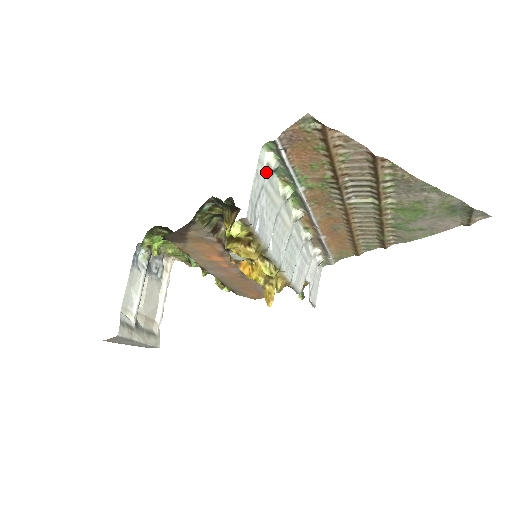
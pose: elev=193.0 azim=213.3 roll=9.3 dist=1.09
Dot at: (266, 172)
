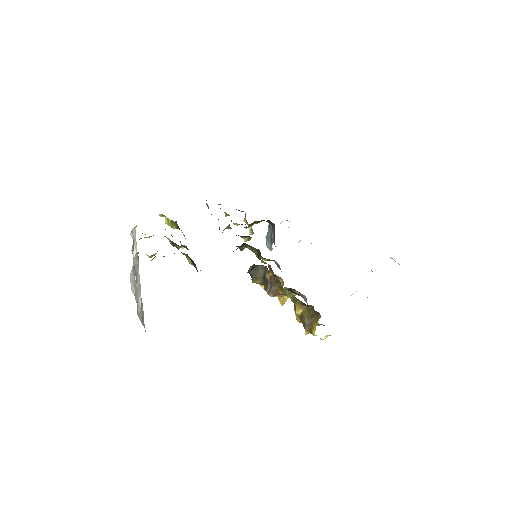
Dot at: occluded
